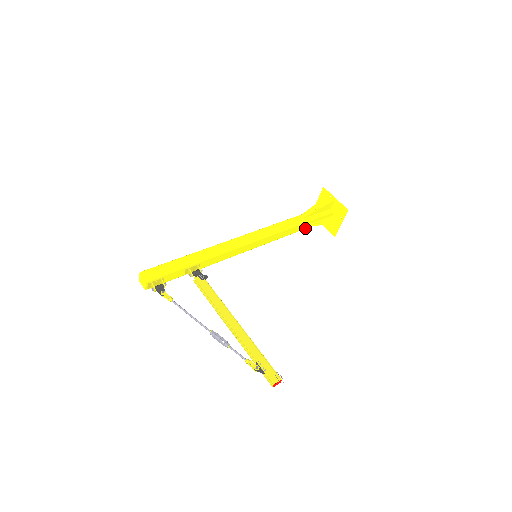
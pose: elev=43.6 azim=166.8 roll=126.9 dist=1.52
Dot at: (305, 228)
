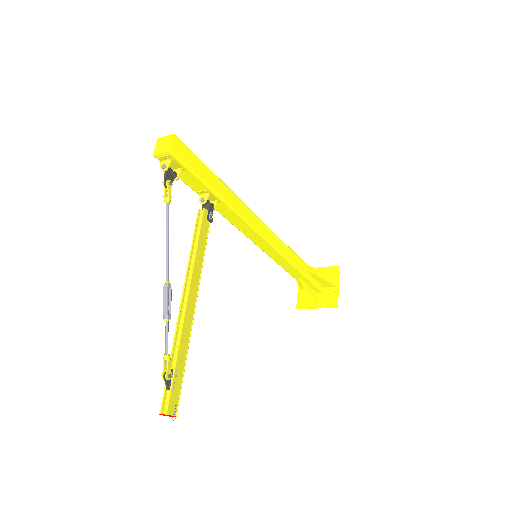
Dot at: (296, 278)
